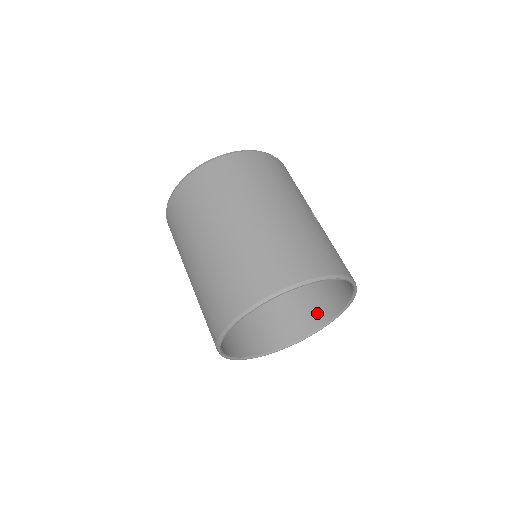
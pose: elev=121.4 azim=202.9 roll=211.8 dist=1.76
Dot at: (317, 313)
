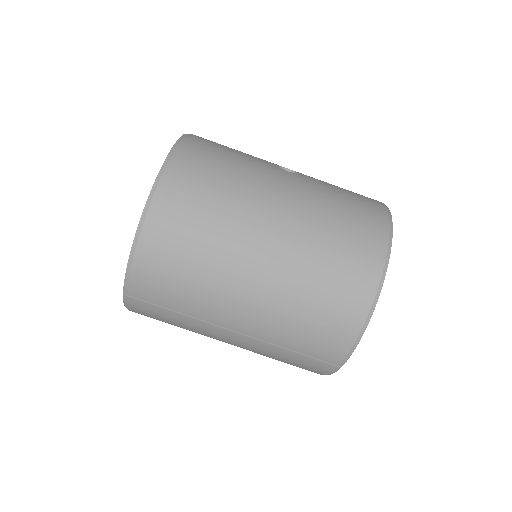
Dot at: occluded
